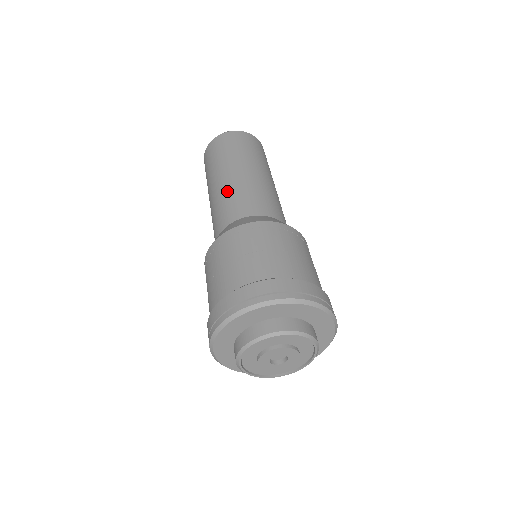
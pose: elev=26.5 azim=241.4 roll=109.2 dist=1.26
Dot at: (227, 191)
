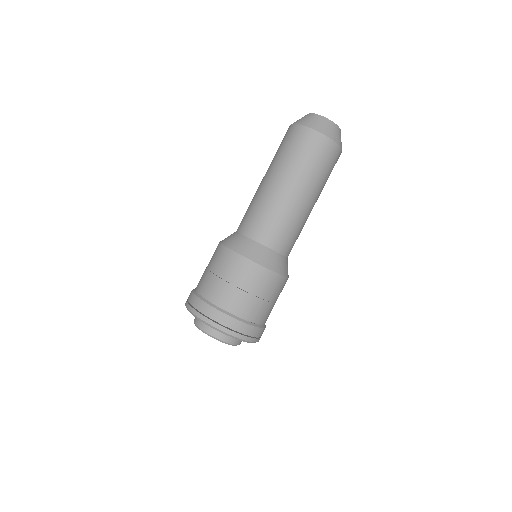
Dot at: (292, 216)
